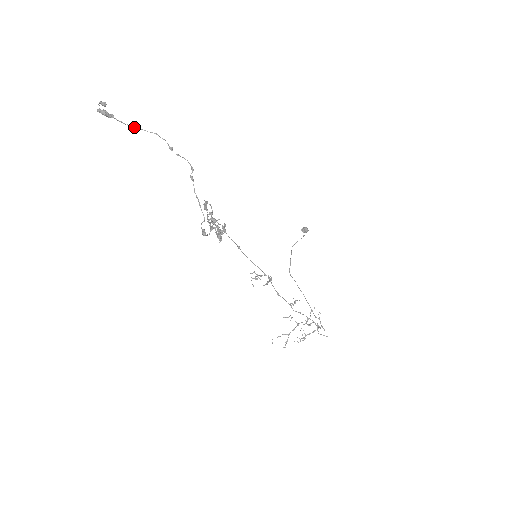
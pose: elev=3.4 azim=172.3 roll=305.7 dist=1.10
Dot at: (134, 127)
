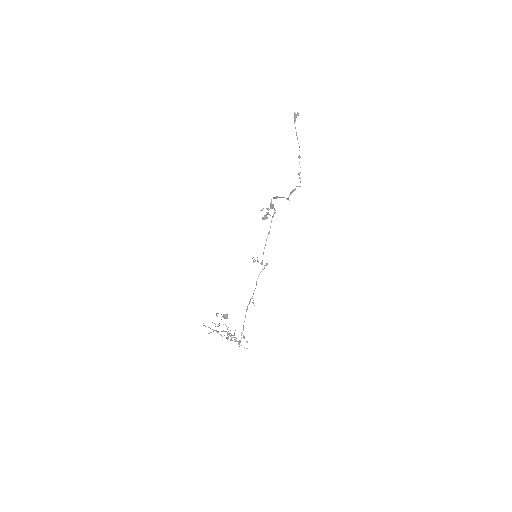
Dot at: (296, 134)
